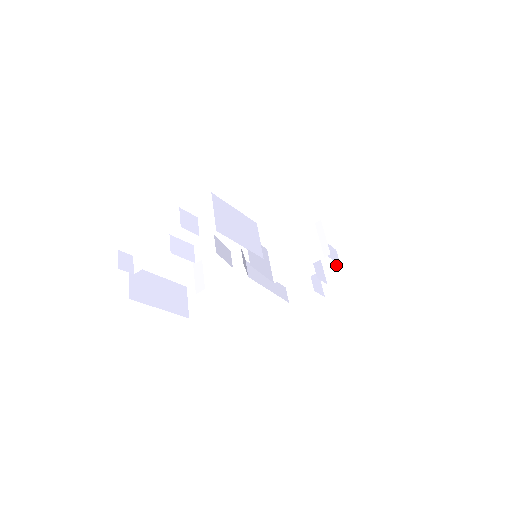
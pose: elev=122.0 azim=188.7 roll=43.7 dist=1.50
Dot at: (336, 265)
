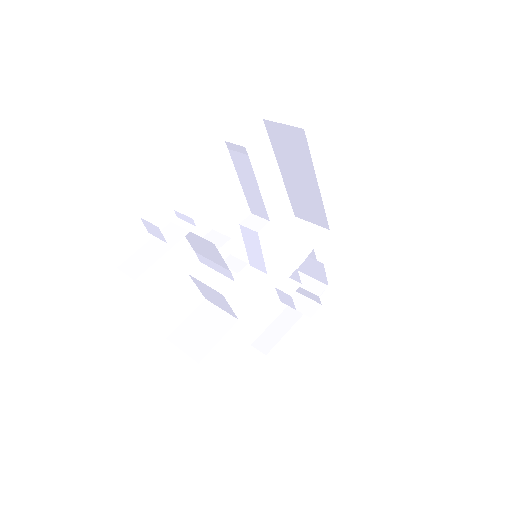
Dot at: (308, 280)
